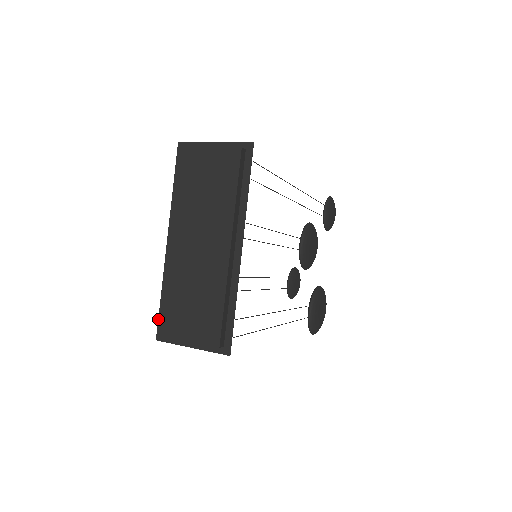
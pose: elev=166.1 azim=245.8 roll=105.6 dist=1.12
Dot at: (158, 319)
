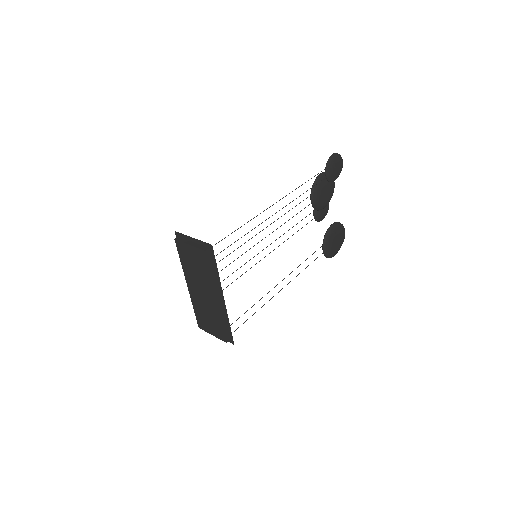
Dot at: occluded
